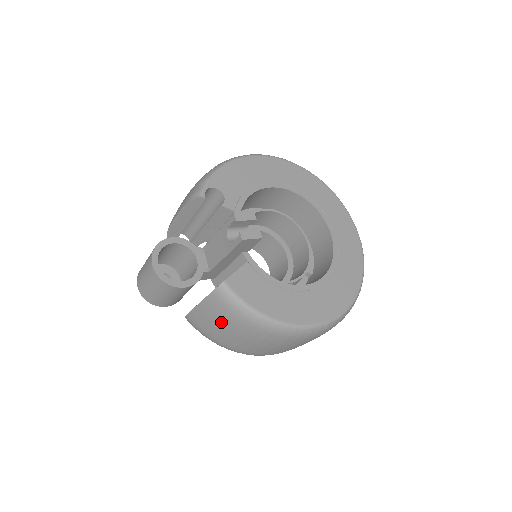
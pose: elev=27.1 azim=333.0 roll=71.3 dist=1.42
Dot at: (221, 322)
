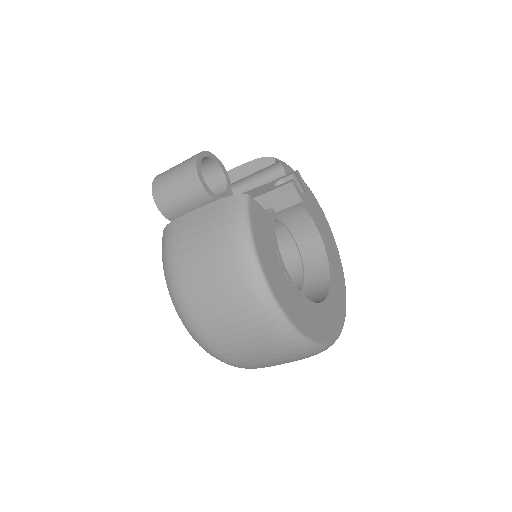
Dot at: (208, 231)
